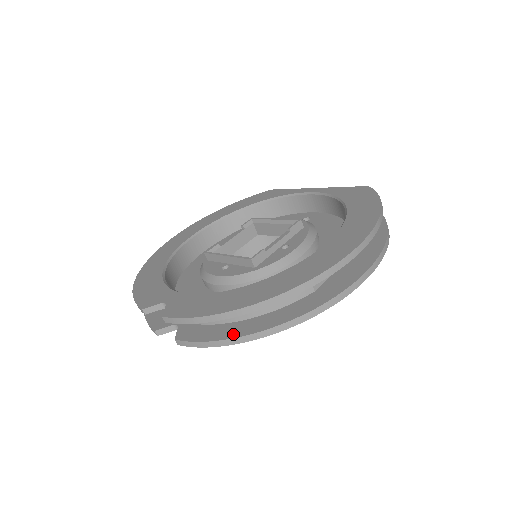
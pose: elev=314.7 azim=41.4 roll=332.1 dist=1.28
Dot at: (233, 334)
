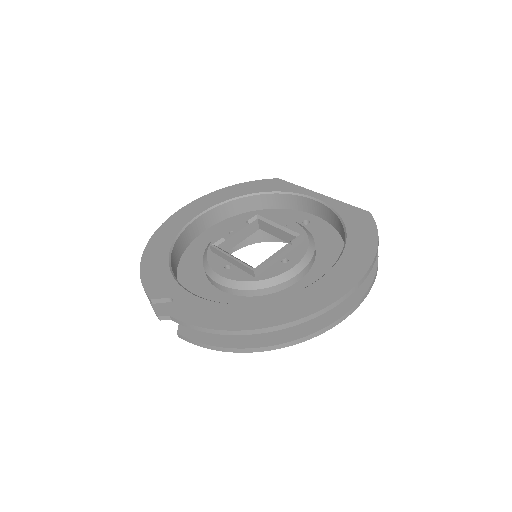
Dot at: (230, 343)
